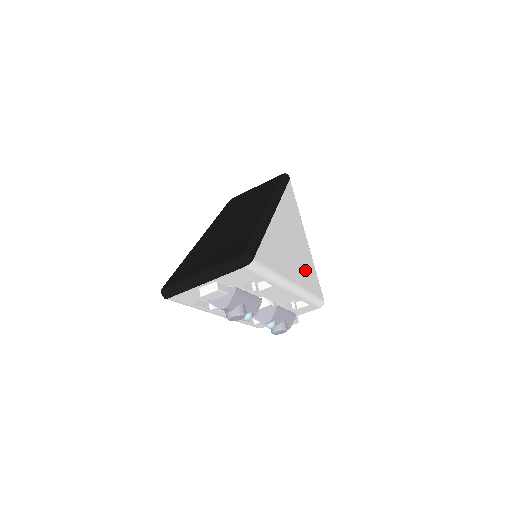
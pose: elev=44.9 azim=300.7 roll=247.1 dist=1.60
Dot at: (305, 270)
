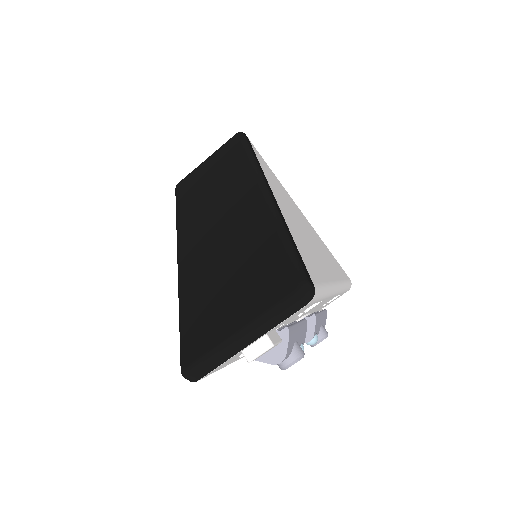
Dot at: (325, 254)
